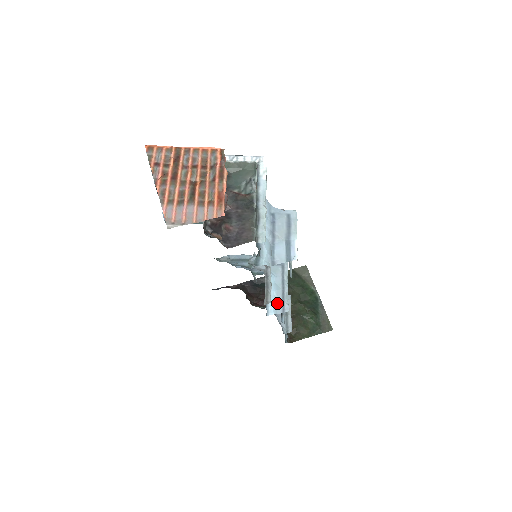
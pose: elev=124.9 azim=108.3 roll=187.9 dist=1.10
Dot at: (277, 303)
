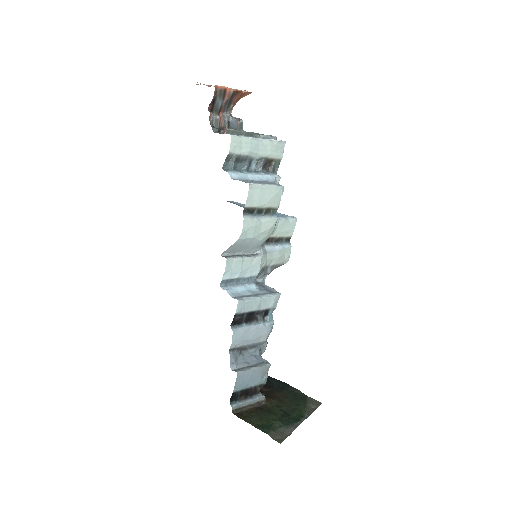
Dot at: (238, 294)
